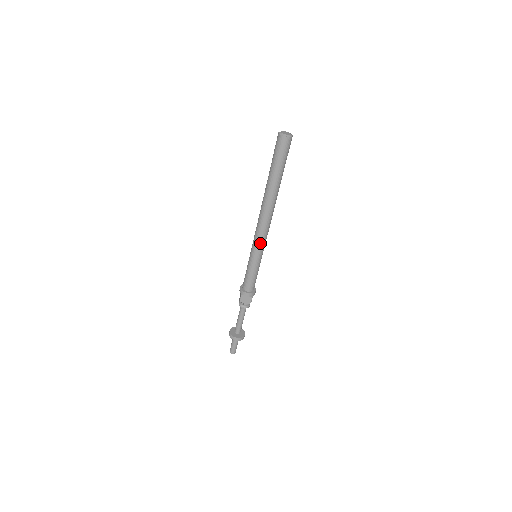
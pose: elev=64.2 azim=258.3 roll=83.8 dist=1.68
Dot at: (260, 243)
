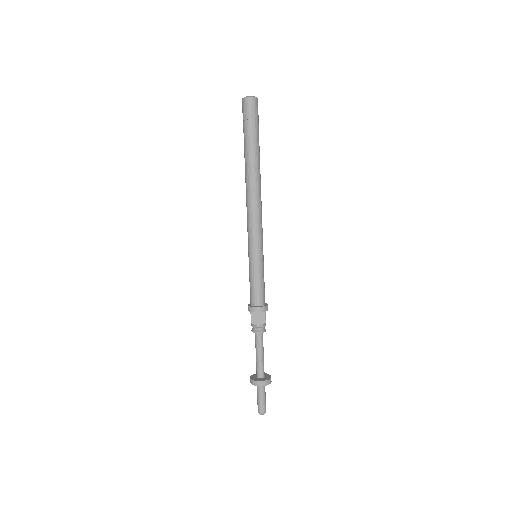
Dot at: (255, 233)
